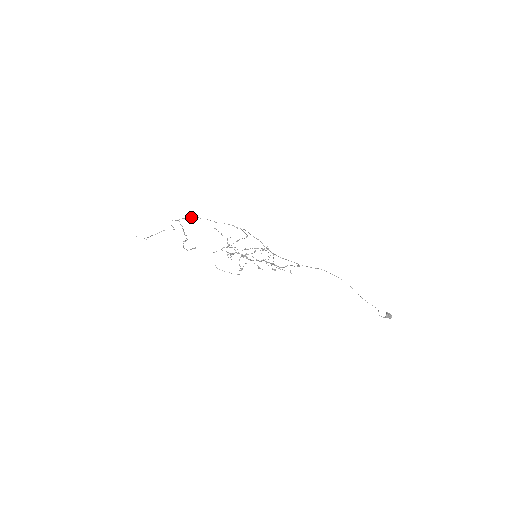
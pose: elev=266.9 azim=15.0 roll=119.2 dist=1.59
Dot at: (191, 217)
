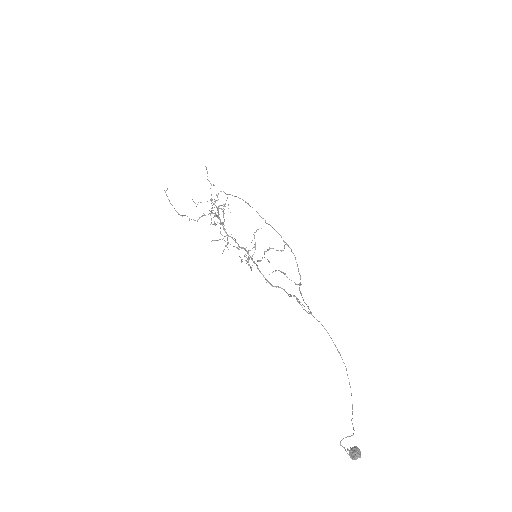
Dot at: occluded
